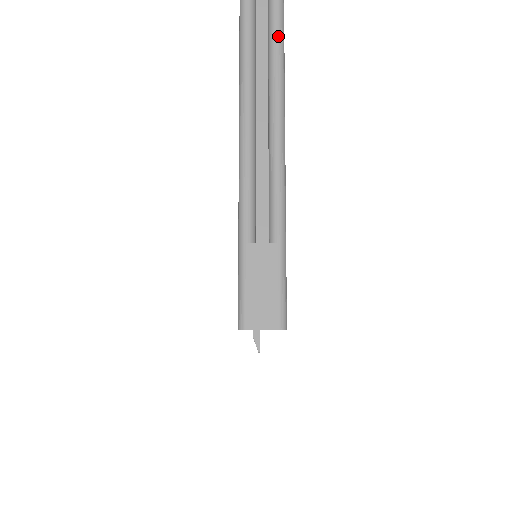
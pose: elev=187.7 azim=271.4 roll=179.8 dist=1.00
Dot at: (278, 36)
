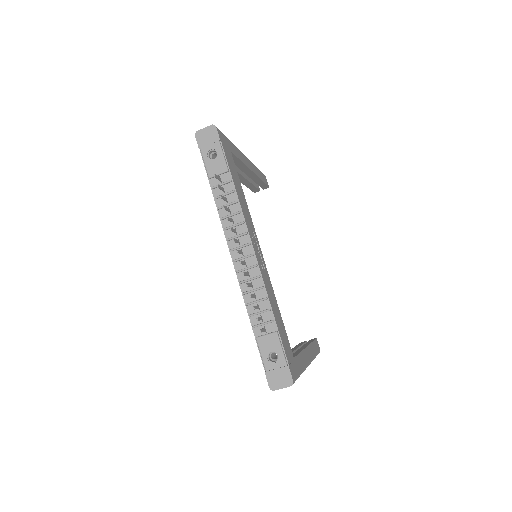
Dot at: occluded
